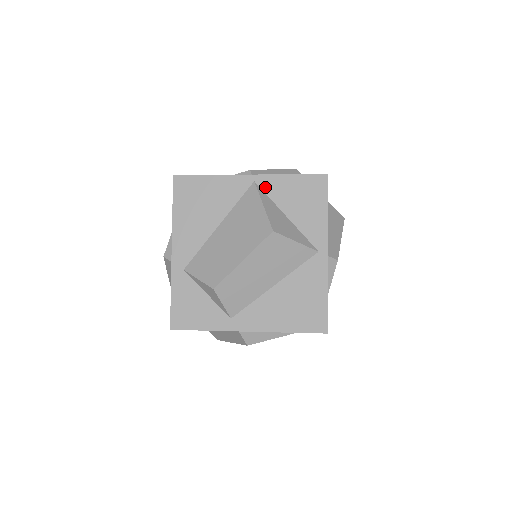
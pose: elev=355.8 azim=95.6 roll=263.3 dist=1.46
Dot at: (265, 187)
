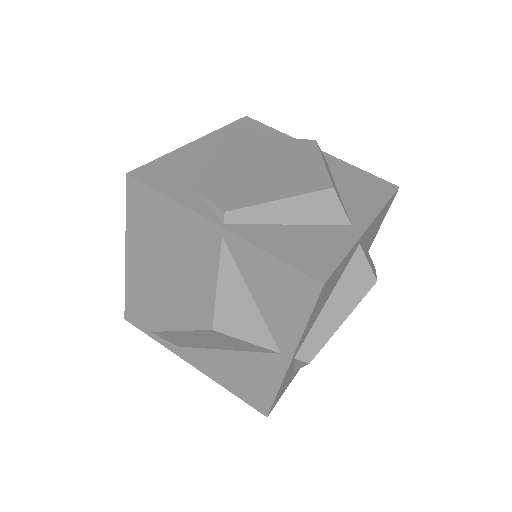
Dot at: (234, 251)
